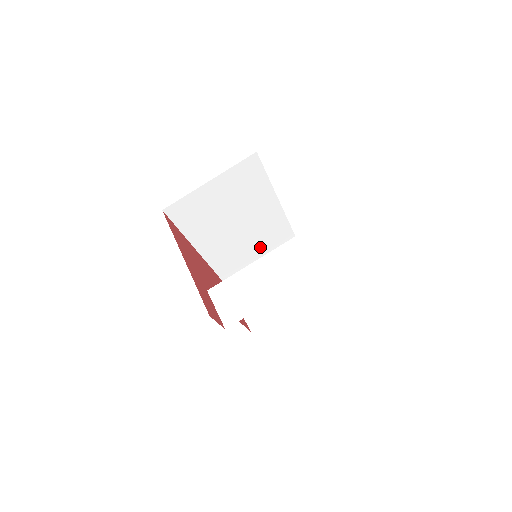
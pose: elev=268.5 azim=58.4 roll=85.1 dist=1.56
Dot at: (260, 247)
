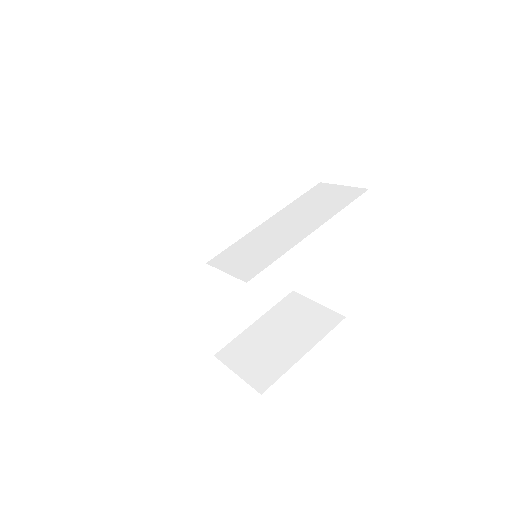
Dot at: (250, 289)
